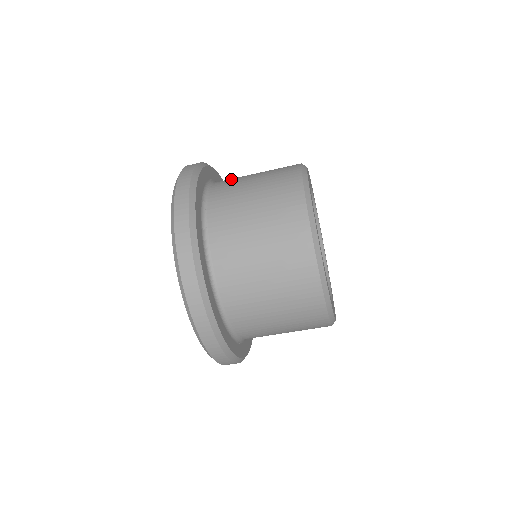
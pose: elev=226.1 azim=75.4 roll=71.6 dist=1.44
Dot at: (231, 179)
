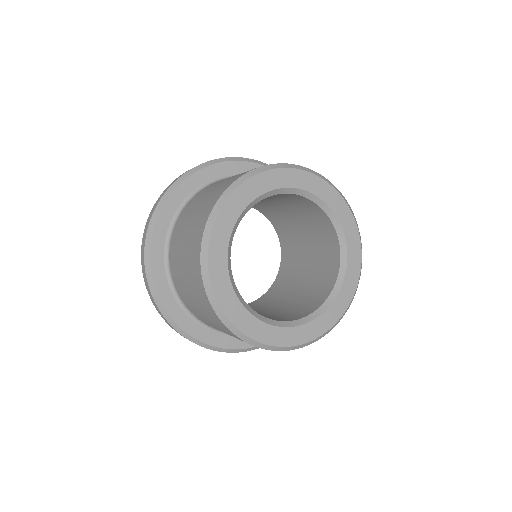
Dot at: (176, 274)
